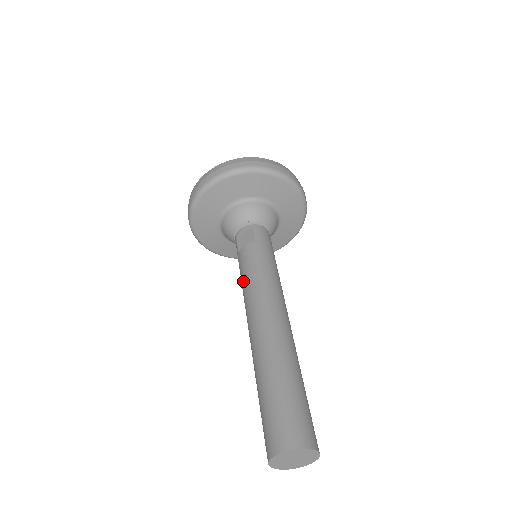
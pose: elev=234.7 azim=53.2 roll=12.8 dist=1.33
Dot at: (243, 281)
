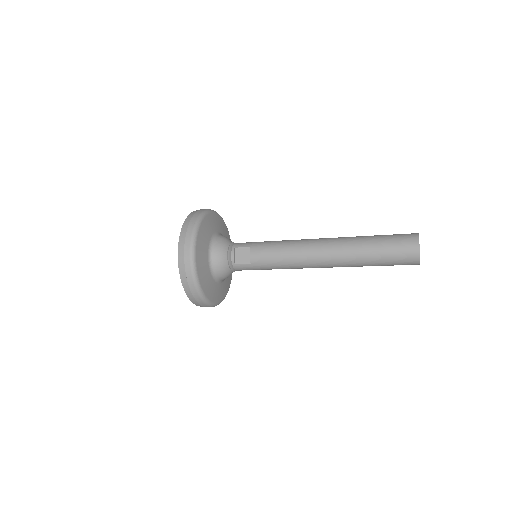
Dot at: (281, 261)
